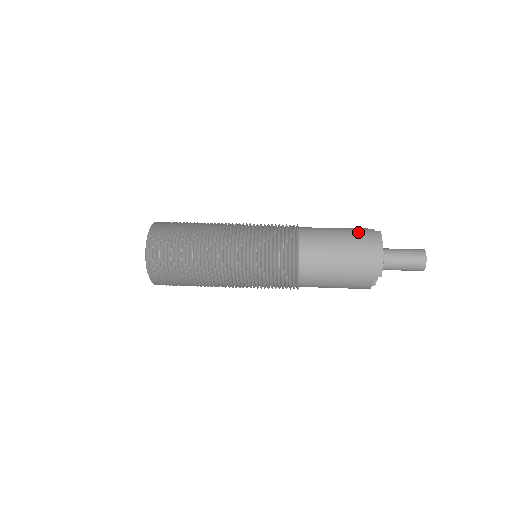
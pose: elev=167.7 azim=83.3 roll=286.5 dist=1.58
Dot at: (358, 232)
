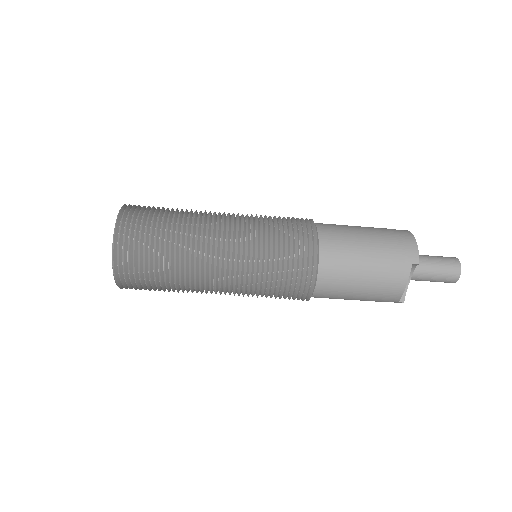
Dot at: occluded
